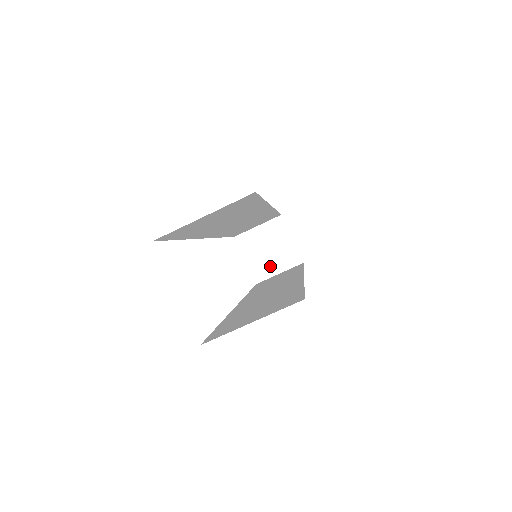
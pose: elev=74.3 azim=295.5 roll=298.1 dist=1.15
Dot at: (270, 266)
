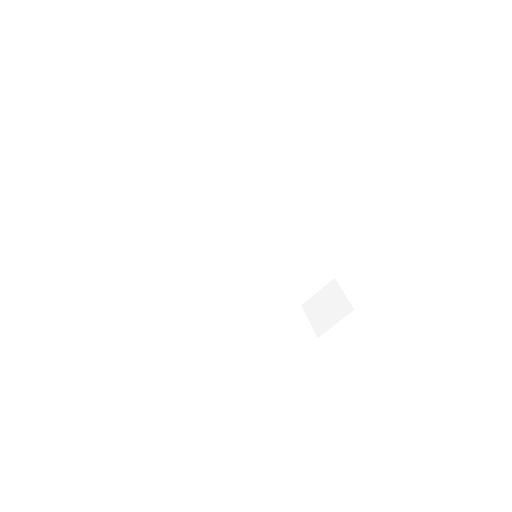
Dot at: (328, 320)
